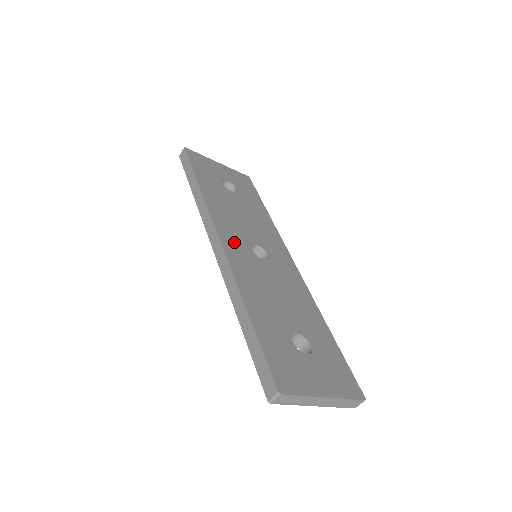
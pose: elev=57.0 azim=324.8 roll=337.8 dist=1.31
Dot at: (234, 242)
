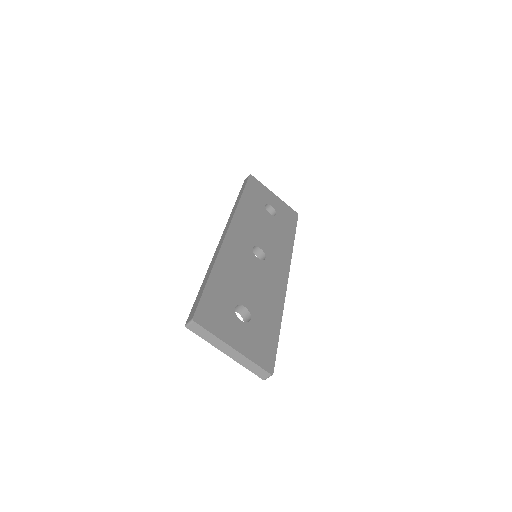
Dot at: (240, 237)
